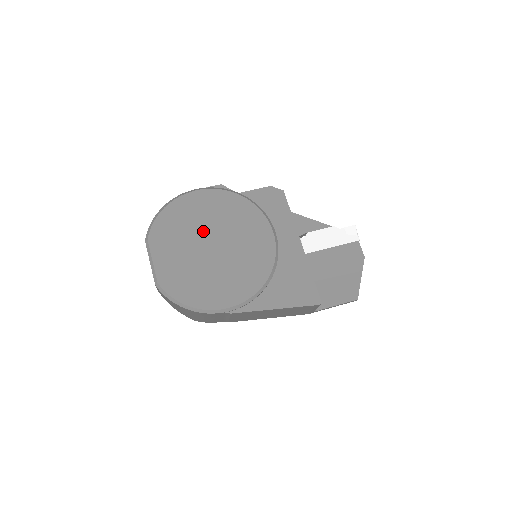
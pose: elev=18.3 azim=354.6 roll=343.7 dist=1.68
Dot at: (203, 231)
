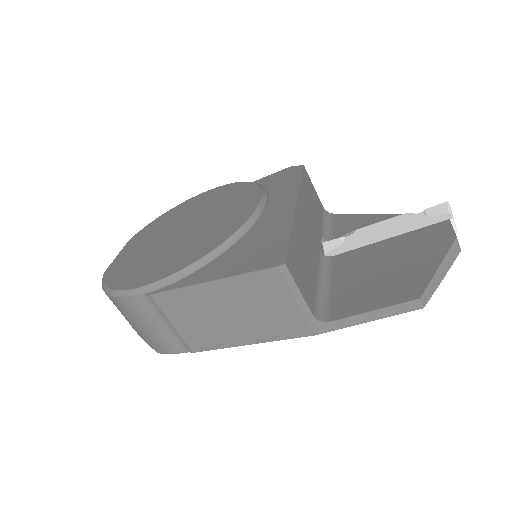
Dot at: (183, 220)
